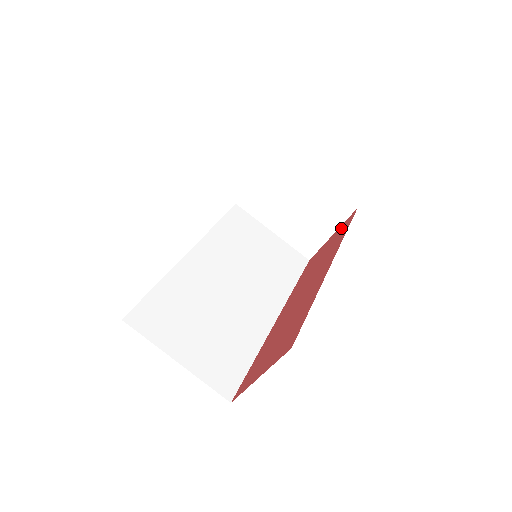
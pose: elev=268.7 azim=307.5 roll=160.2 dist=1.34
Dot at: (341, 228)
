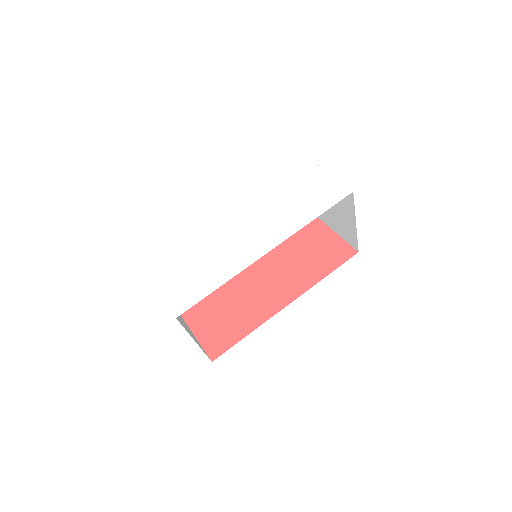
Dot at: (337, 248)
